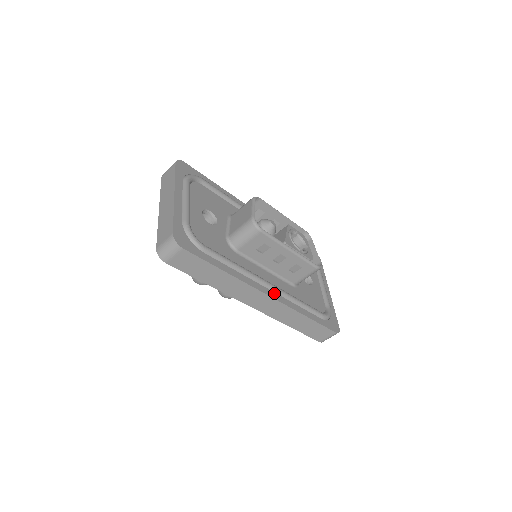
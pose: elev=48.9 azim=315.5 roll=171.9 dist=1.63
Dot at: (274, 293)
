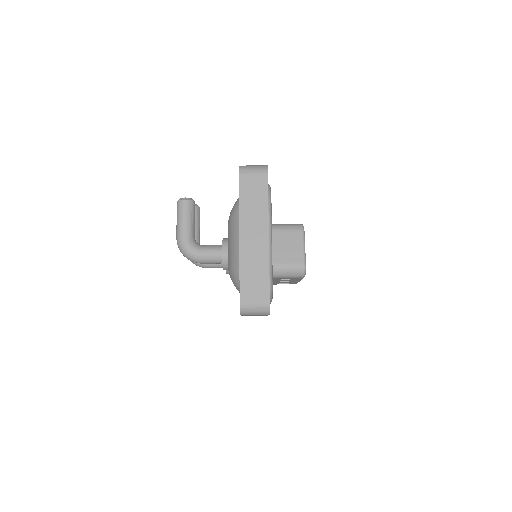
Dot at: occluded
